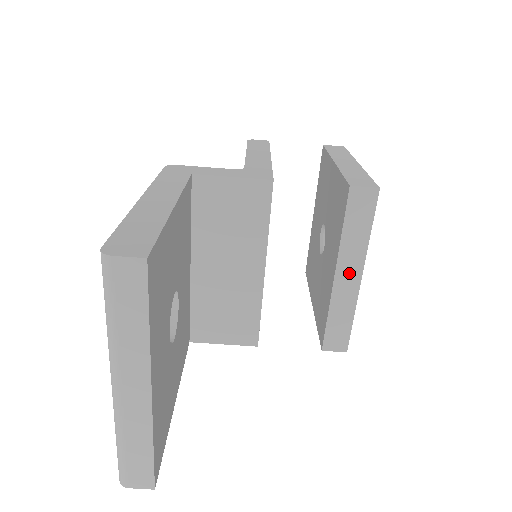
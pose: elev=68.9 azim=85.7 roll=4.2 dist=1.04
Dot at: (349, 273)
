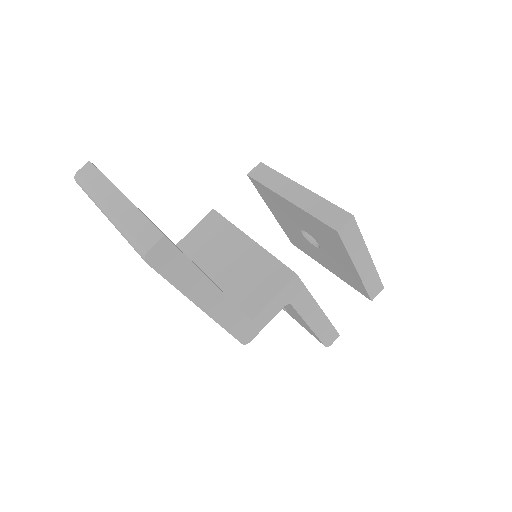
Dot at: (293, 192)
